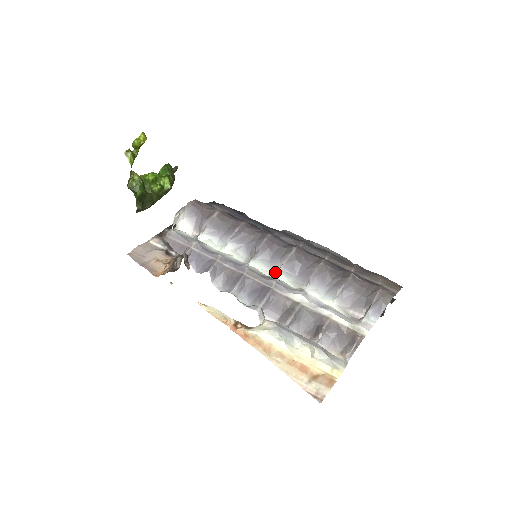
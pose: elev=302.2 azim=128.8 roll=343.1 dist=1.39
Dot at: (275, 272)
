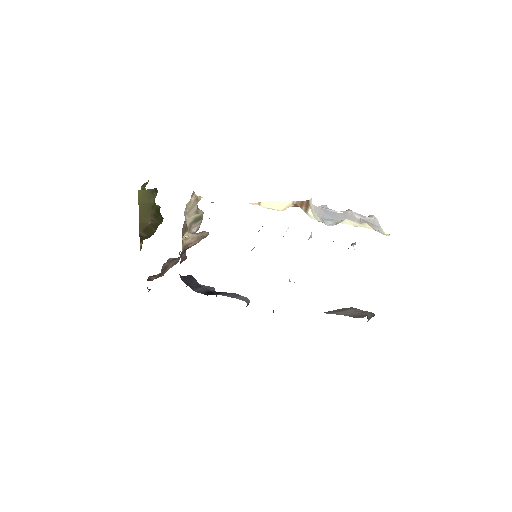
Dot at: occluded
